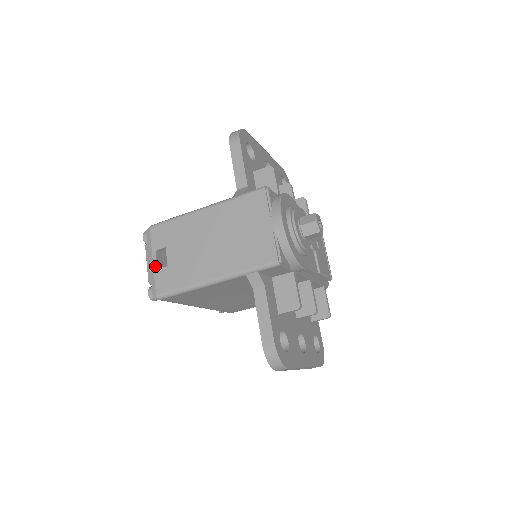
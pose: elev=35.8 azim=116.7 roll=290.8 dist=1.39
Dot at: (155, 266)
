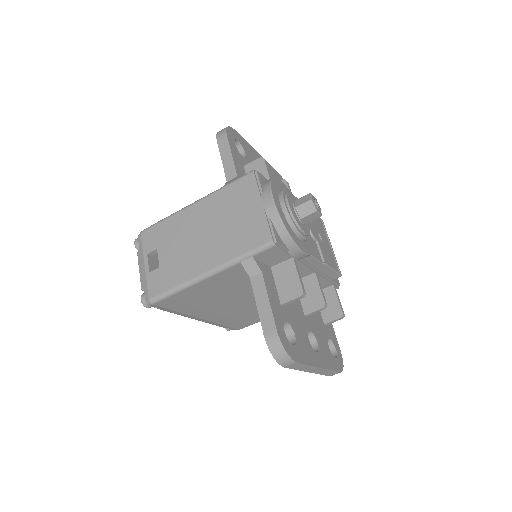
Dot at: (147, 270)
